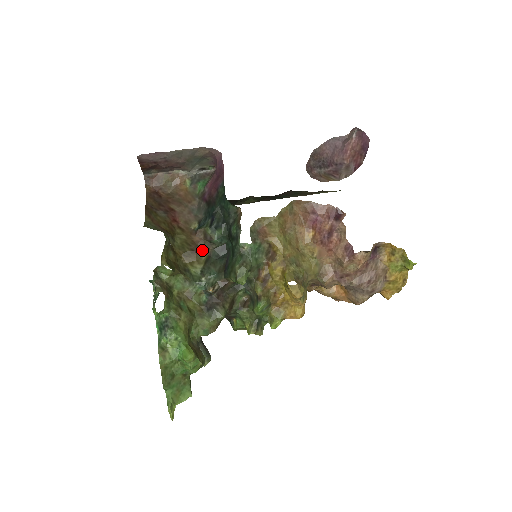
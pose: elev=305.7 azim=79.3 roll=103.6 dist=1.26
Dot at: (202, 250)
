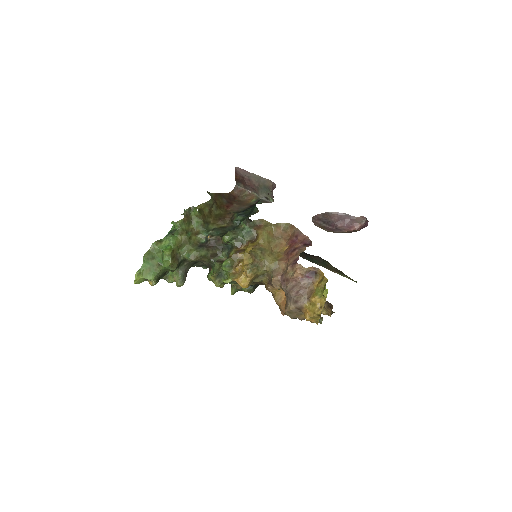
Dot at: (225, 222)
